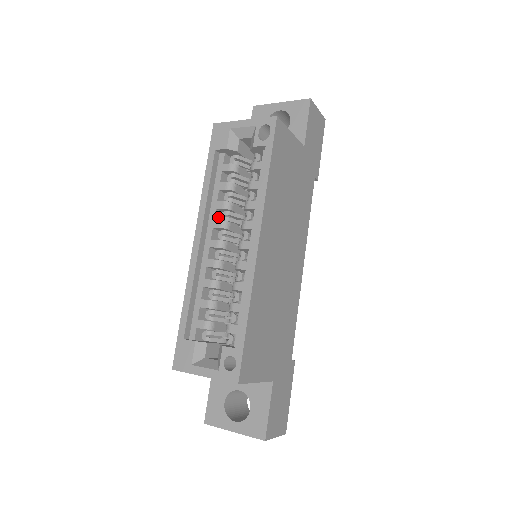
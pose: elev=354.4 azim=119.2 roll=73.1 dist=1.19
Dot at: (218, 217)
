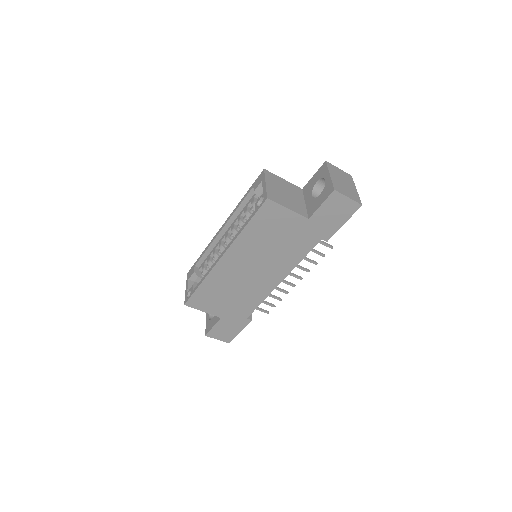
Dot at: occluded
